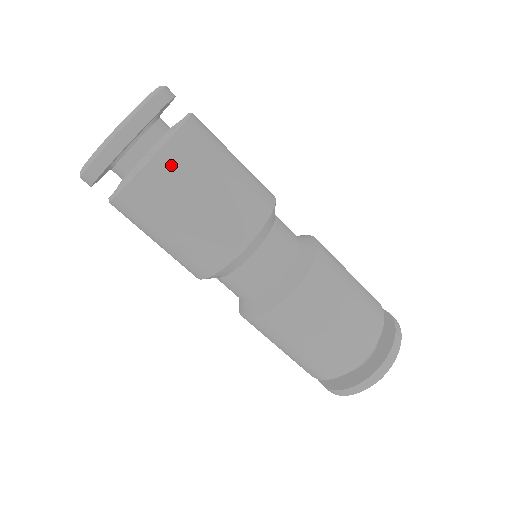
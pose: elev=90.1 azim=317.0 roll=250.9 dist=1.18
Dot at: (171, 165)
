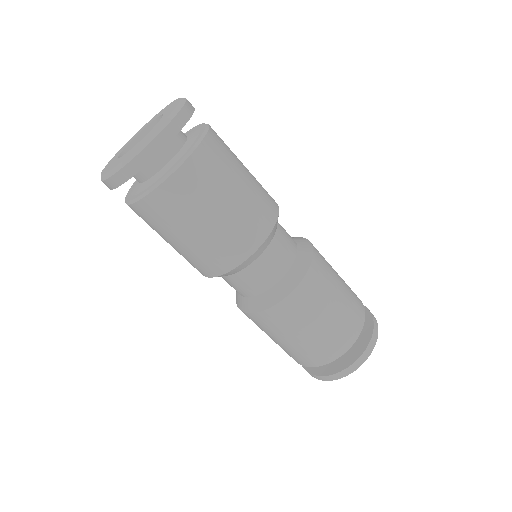
Dot at: (178, 191)
